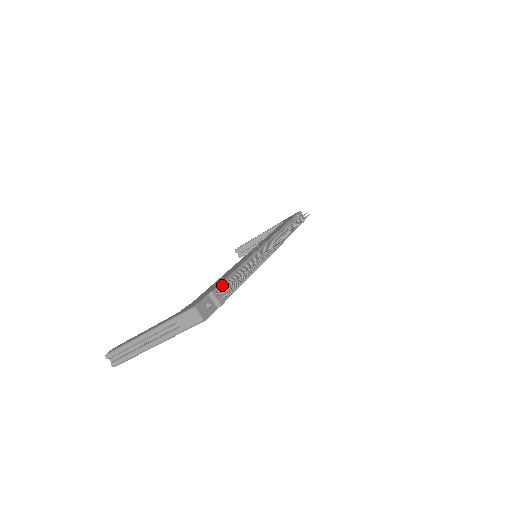
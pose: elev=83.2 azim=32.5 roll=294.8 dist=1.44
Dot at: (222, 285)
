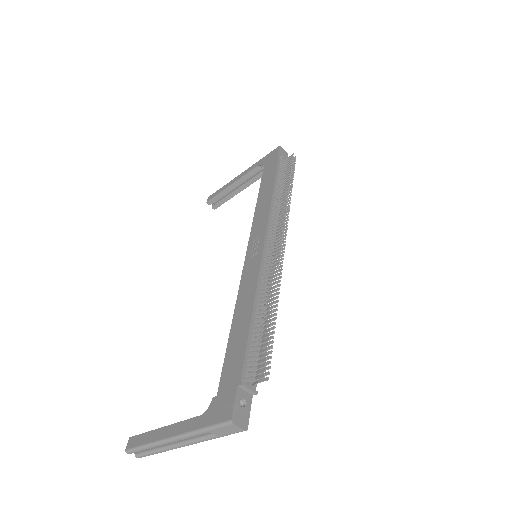
Dot at: (247, 359)
